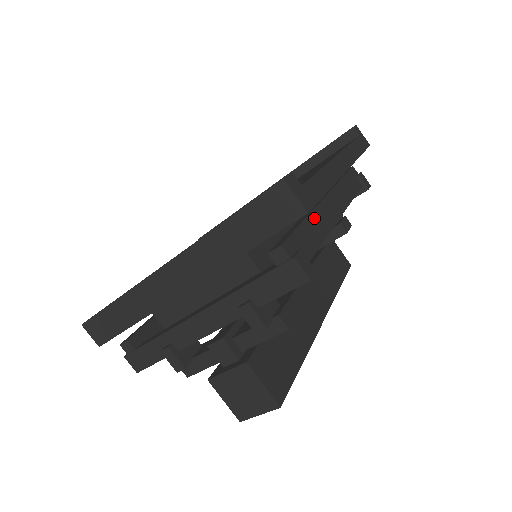
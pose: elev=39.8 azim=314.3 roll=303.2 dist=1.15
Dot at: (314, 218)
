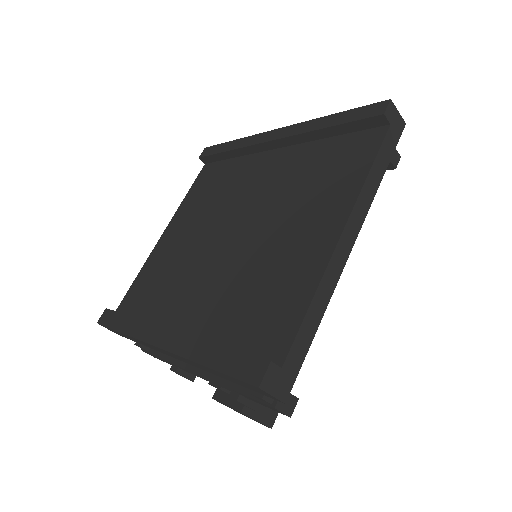
Dot at: occluded
